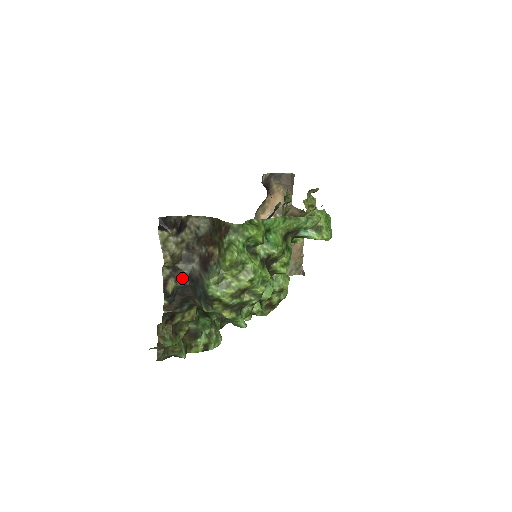
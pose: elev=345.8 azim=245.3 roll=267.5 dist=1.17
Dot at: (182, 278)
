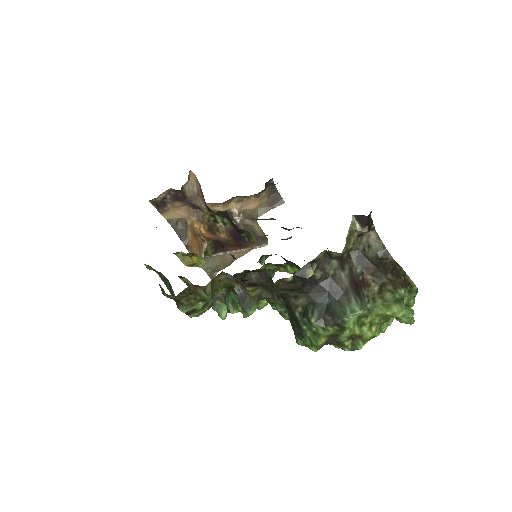
Dot at: (323, 273)
